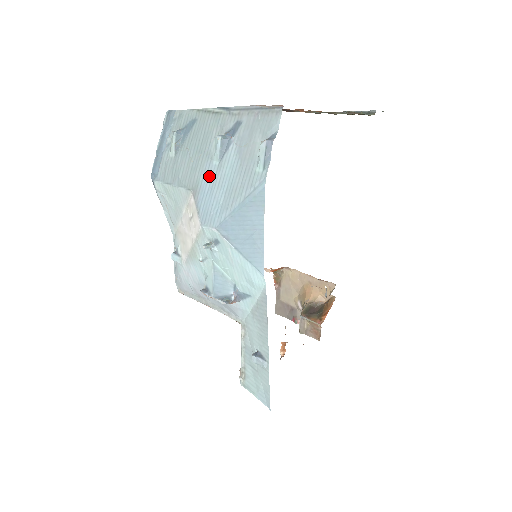
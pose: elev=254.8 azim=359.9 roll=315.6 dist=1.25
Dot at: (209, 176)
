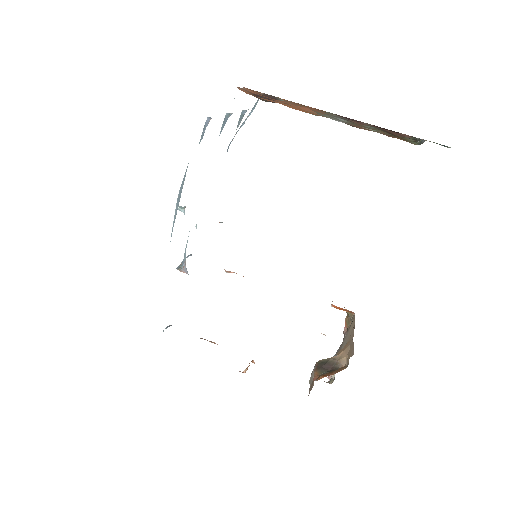
Dot at: occluded
